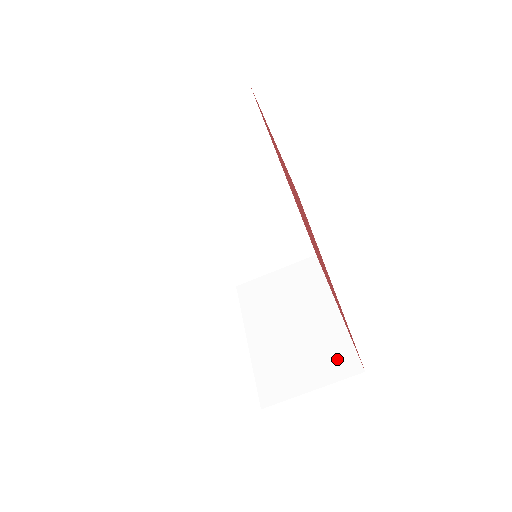
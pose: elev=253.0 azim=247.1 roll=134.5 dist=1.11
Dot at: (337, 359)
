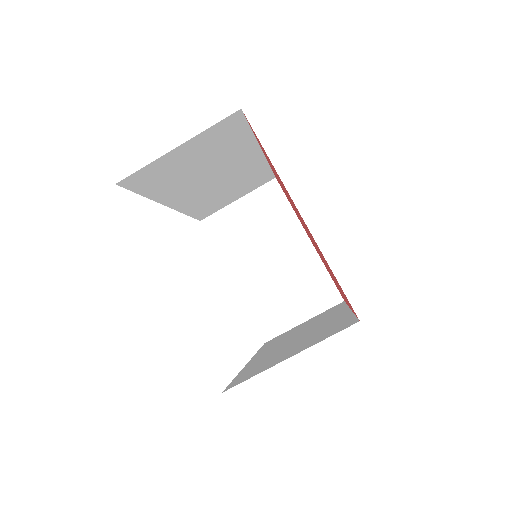
Dot at: (319, 292)
